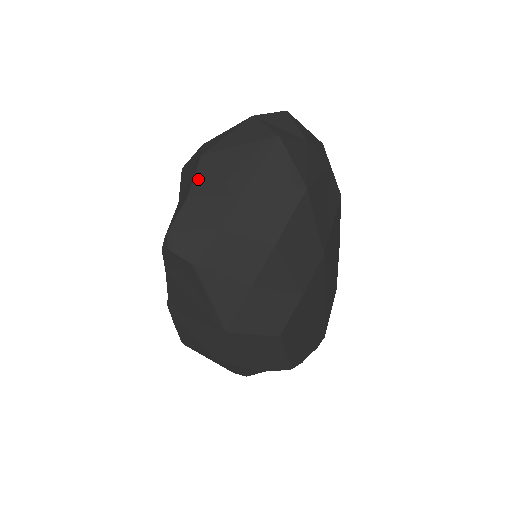
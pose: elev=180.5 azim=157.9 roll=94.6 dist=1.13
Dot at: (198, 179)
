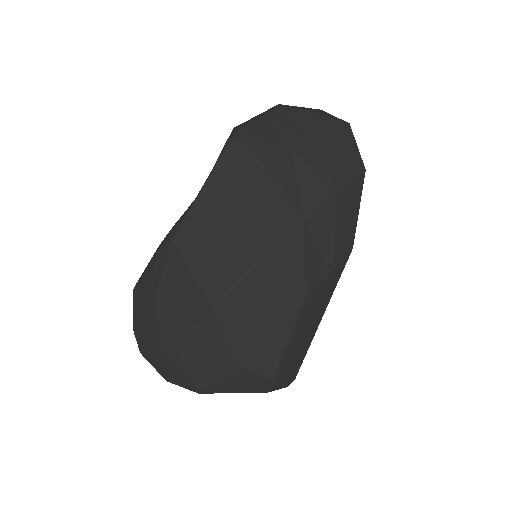
Dot at: (276, 114)
